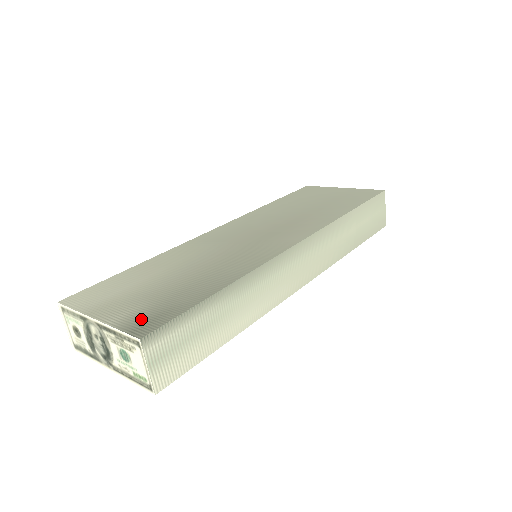
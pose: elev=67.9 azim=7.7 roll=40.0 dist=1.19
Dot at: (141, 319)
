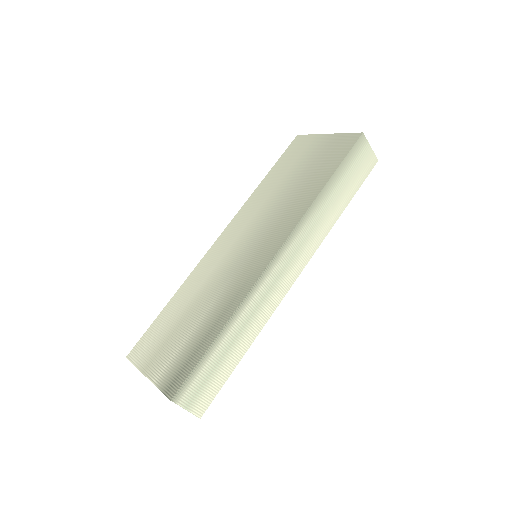
Dot at: (171, 377)
